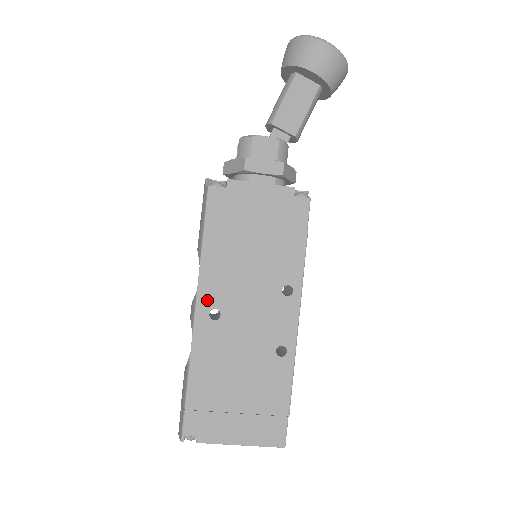
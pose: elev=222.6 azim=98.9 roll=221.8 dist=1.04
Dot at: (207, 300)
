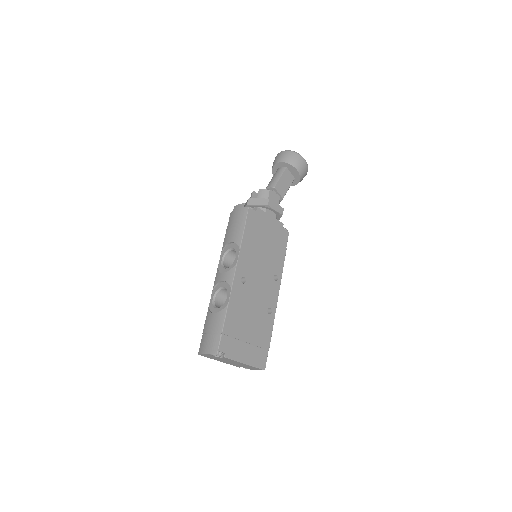
Dot at: (241, 270)
